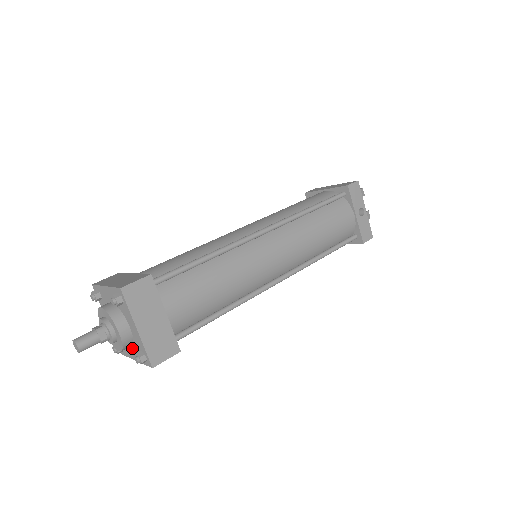
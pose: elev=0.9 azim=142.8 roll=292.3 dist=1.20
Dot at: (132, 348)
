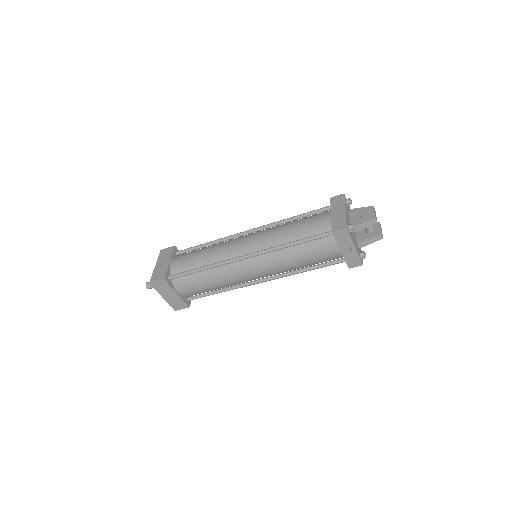
Dot at: occluded
